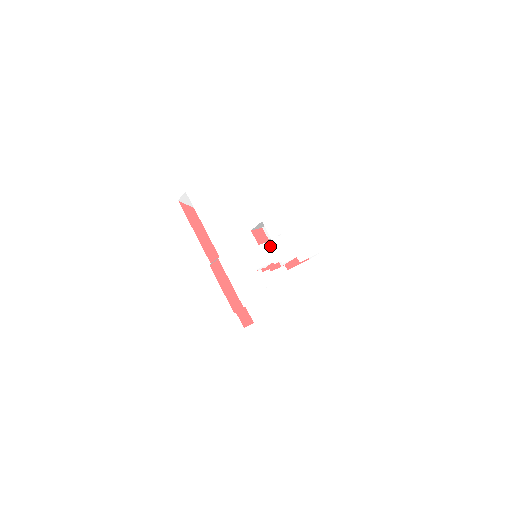
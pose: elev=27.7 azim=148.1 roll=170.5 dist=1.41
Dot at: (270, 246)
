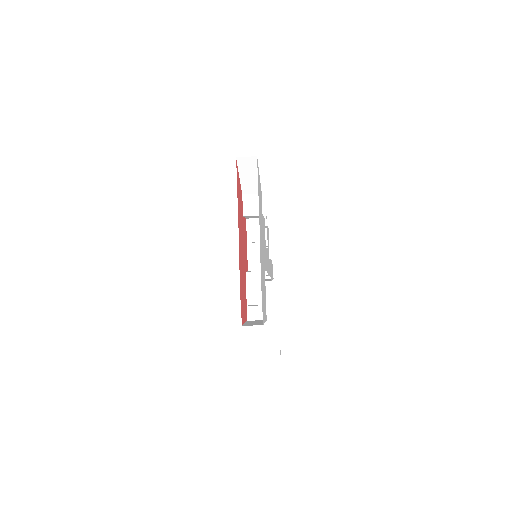
Dot at: (267, 253)
